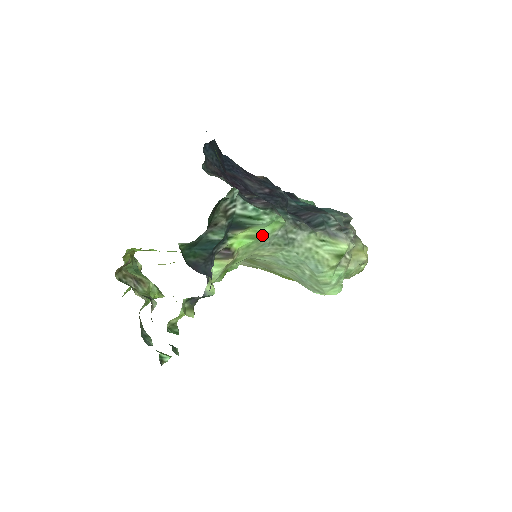
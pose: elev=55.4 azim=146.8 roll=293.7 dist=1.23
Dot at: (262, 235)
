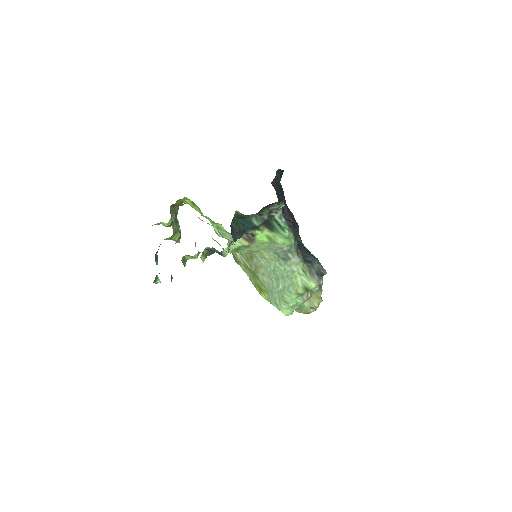
Dot at: (276, 242)
